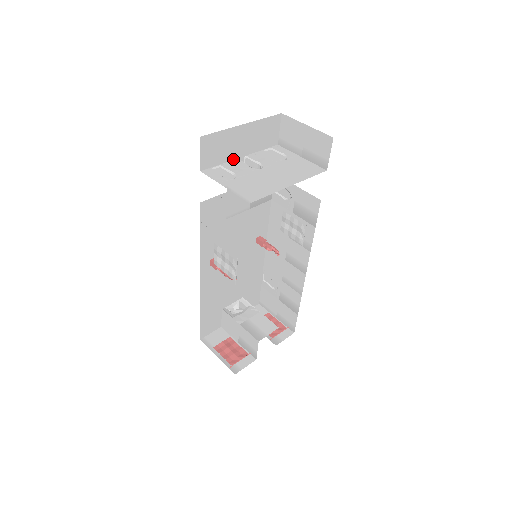
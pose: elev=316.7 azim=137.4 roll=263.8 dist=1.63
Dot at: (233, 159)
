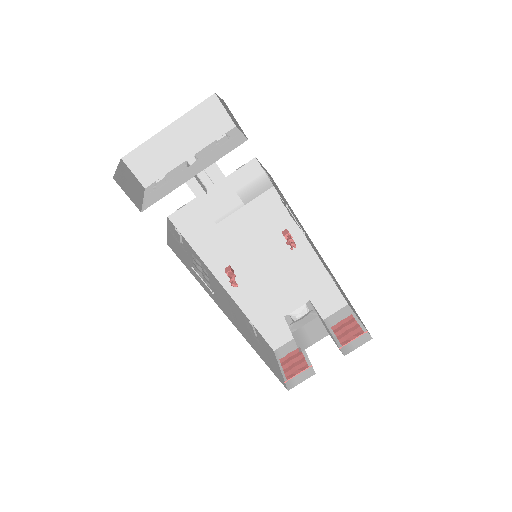
Dot at: (180, 164)
